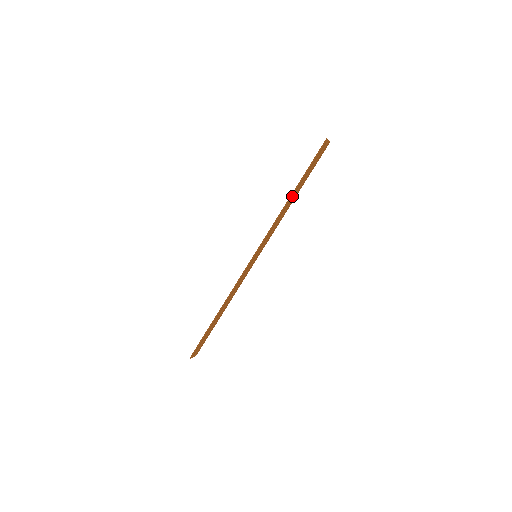
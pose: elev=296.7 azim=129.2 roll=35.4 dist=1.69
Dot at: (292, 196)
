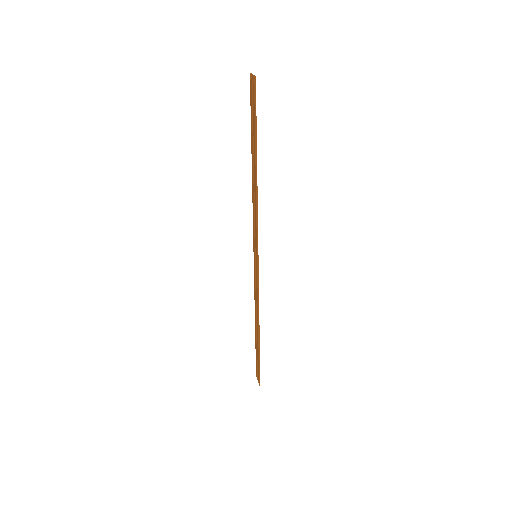
Dot at: (256, 171)
